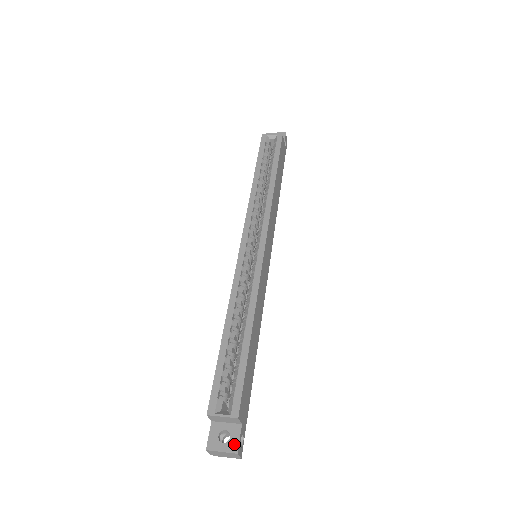
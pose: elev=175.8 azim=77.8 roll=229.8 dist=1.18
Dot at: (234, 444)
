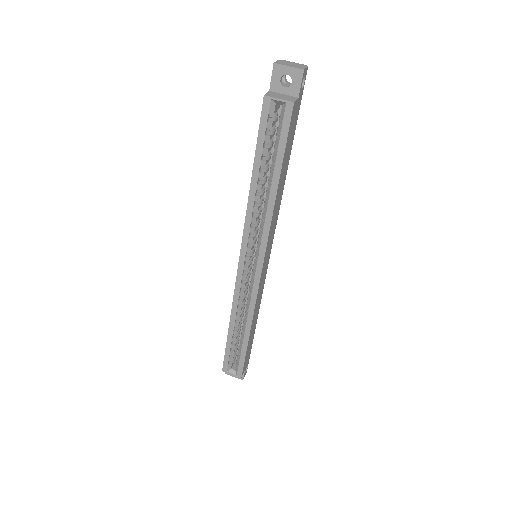
Dot at: occluded
